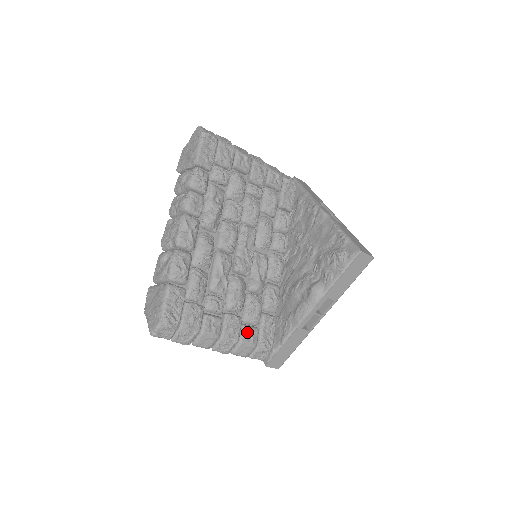
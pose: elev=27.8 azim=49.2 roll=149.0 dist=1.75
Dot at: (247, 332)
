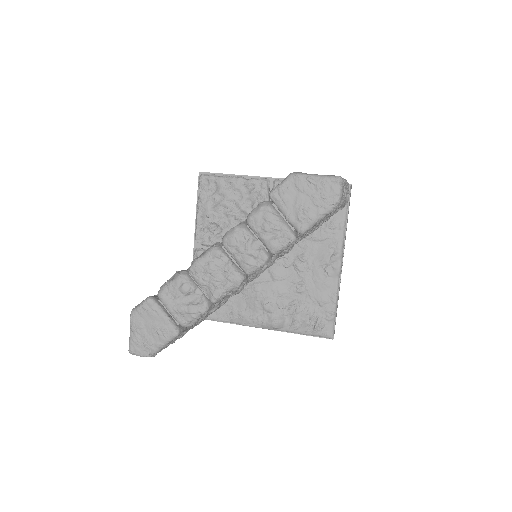
Dot at: occluded
